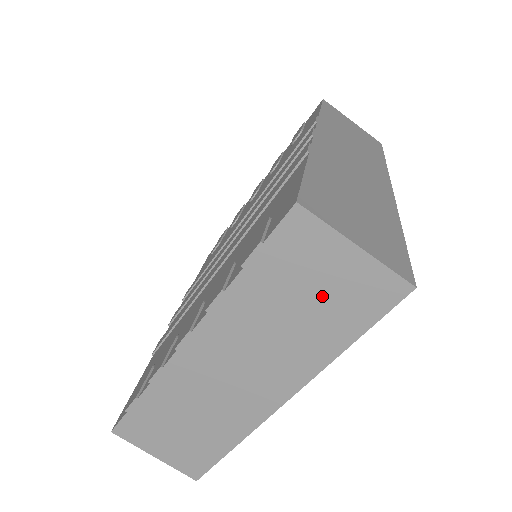
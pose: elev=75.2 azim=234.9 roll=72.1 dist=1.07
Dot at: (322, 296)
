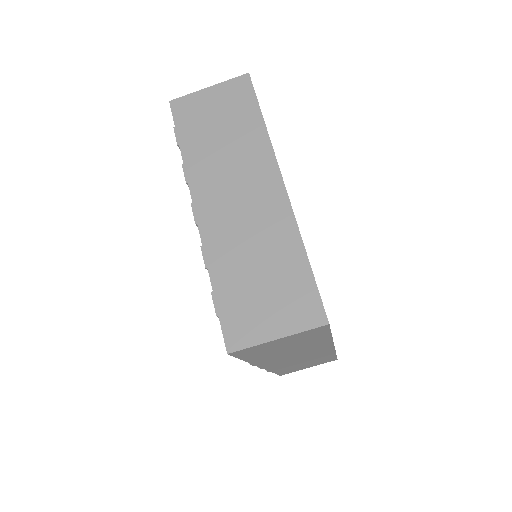
Dot at: (223, 116)
